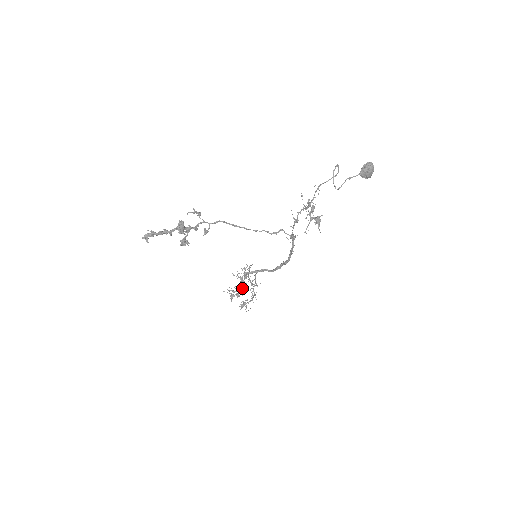
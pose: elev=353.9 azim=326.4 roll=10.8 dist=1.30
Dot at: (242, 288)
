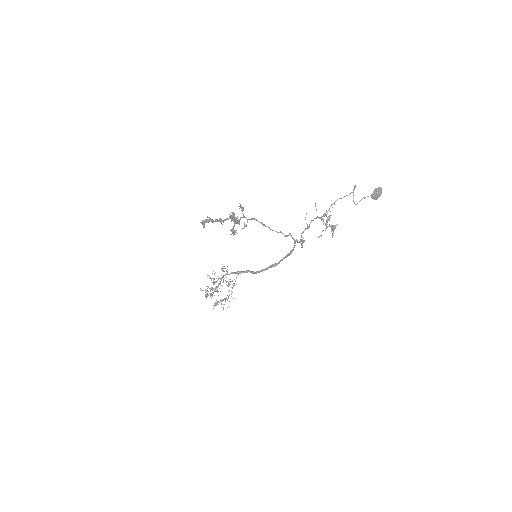
Dot at: occluded
